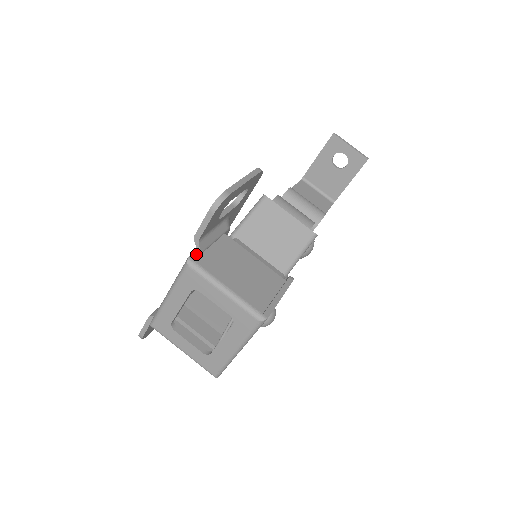
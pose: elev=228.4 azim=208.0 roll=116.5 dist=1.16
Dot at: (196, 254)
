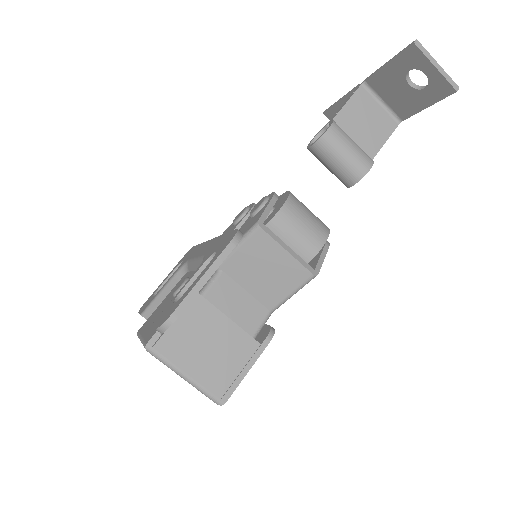
Dot at: (156, 337)
